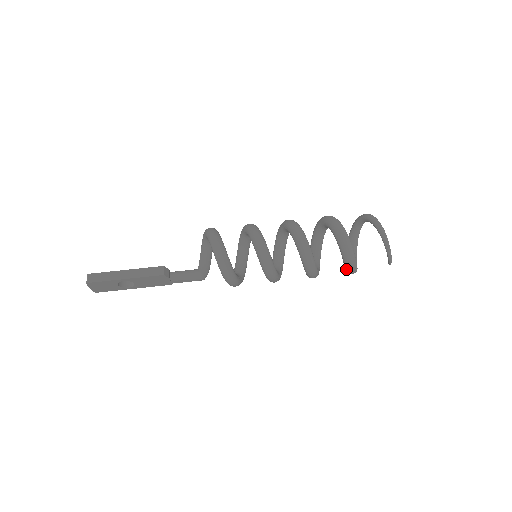
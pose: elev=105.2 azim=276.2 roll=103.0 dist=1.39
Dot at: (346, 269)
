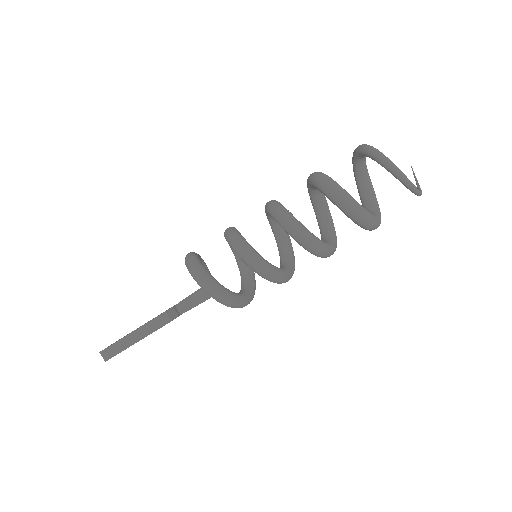
Dot at: occluded
